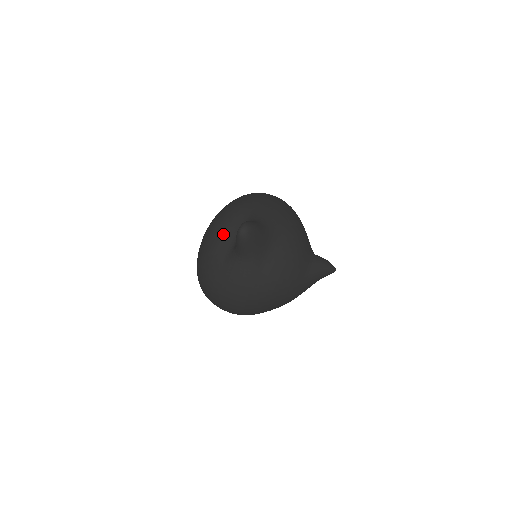
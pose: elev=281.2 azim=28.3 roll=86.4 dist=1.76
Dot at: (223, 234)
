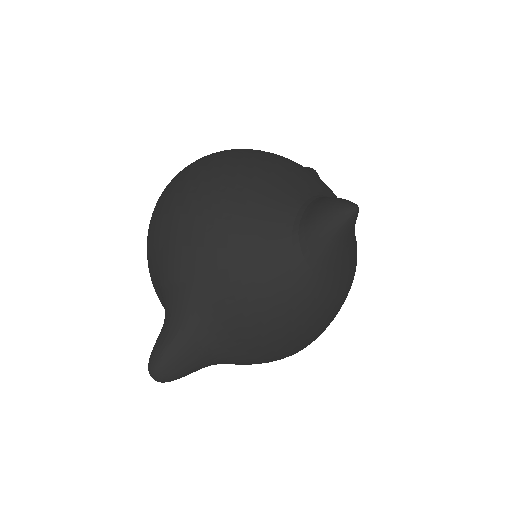
Dot at: occluded
